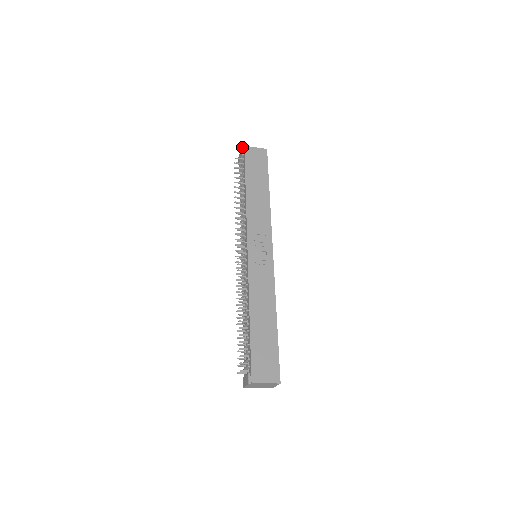
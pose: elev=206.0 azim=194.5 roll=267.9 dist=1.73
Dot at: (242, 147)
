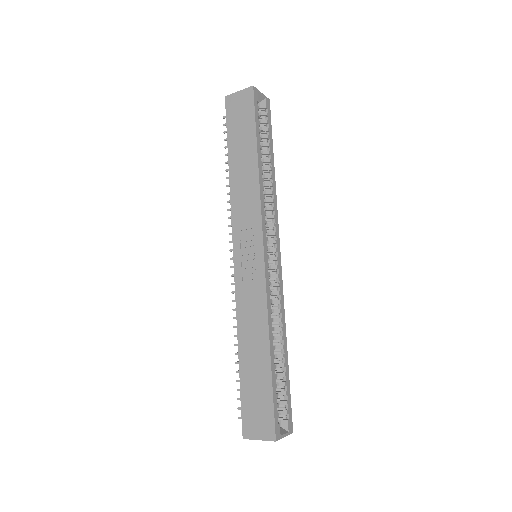
Dot at: (225, 98)
